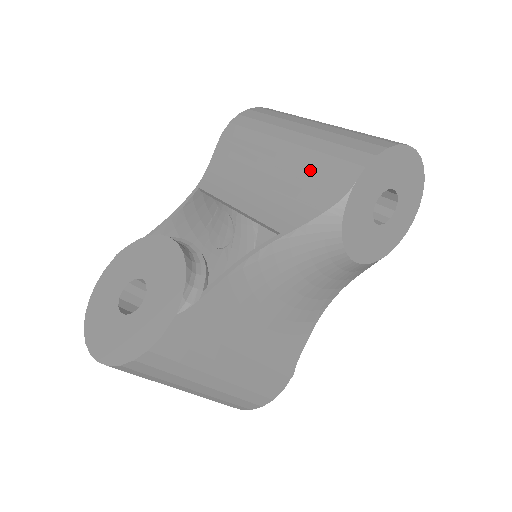
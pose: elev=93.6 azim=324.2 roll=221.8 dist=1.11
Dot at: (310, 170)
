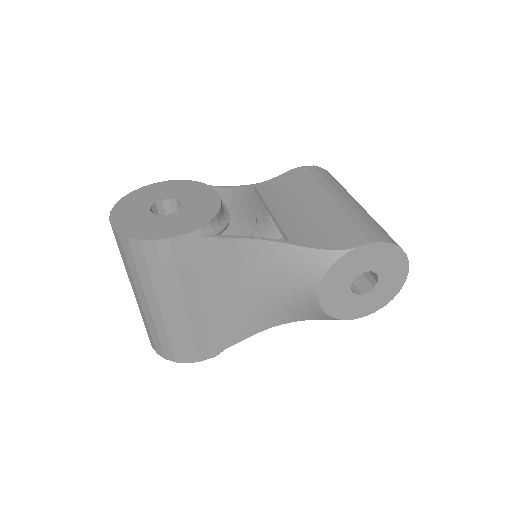
Dot at: (336, 223)
